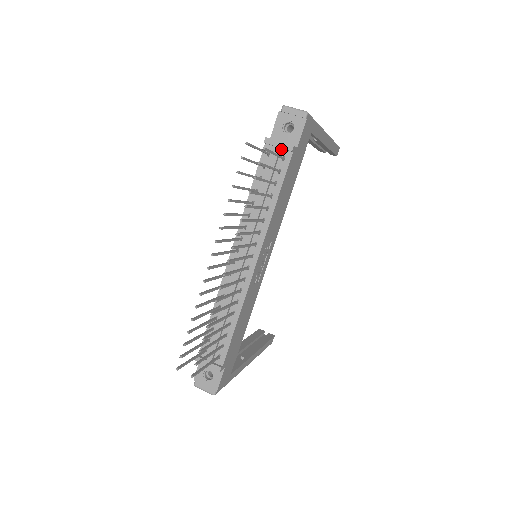
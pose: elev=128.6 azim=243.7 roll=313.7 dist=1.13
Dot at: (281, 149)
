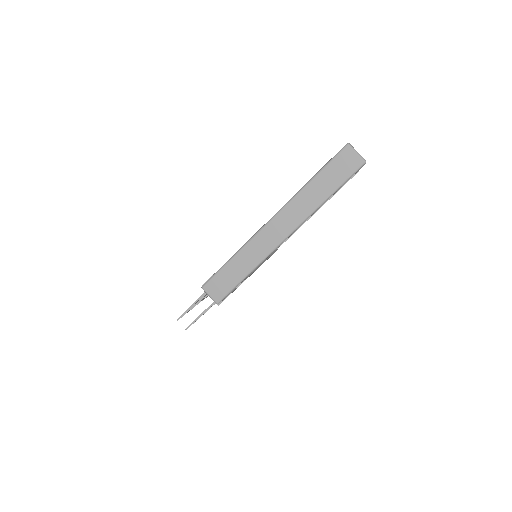
Dot at: occluded
